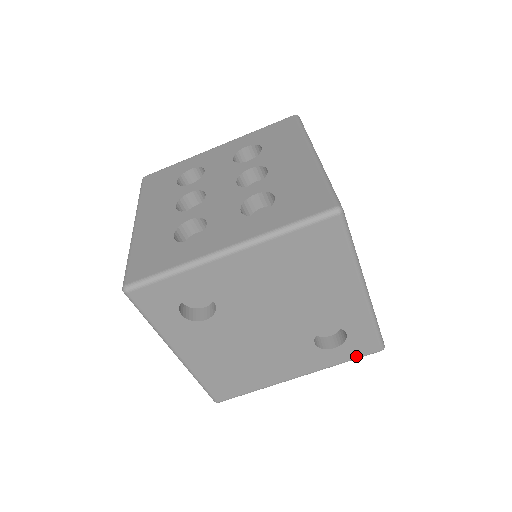
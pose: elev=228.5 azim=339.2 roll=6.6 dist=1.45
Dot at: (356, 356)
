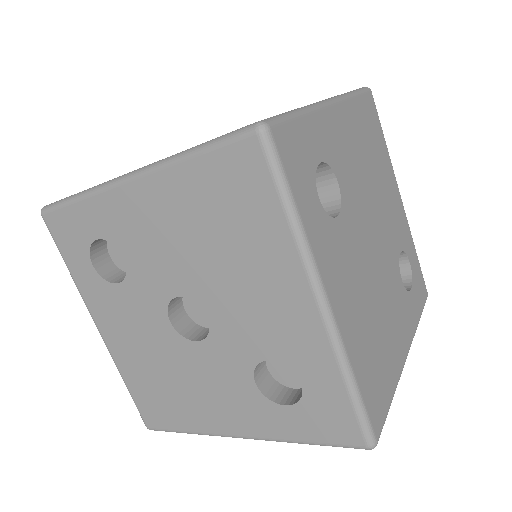
Dot at: (422, 305)
